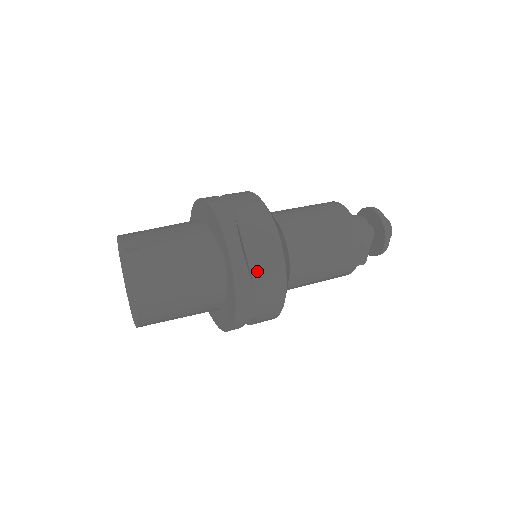
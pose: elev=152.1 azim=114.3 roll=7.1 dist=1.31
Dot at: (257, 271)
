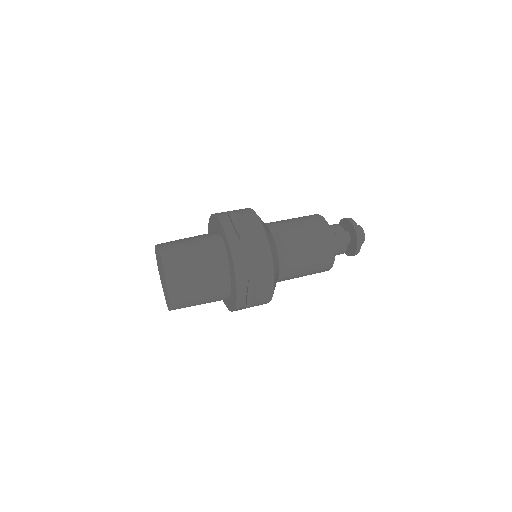
Dot at: (245, 238)
